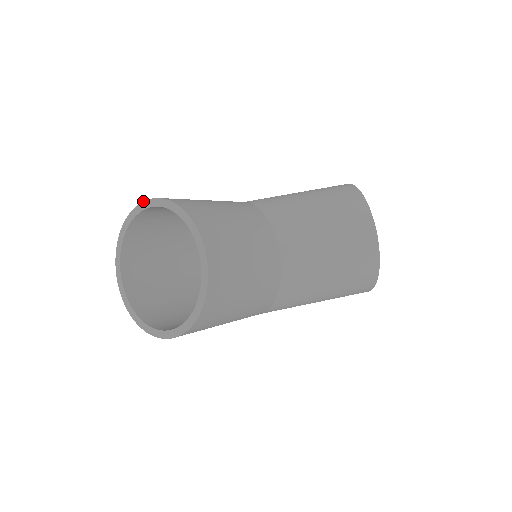
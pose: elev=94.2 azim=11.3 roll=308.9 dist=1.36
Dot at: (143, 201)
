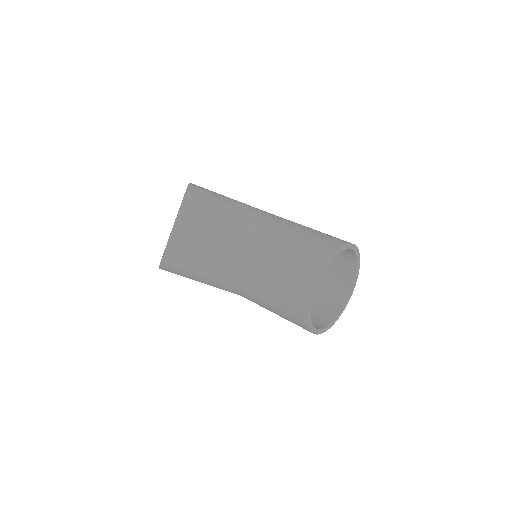
Dot at: occluded
